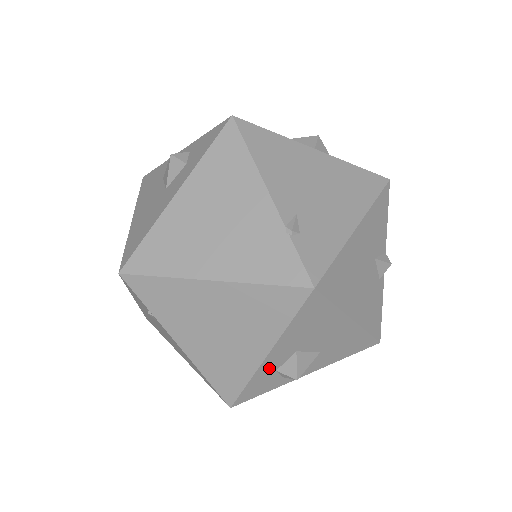
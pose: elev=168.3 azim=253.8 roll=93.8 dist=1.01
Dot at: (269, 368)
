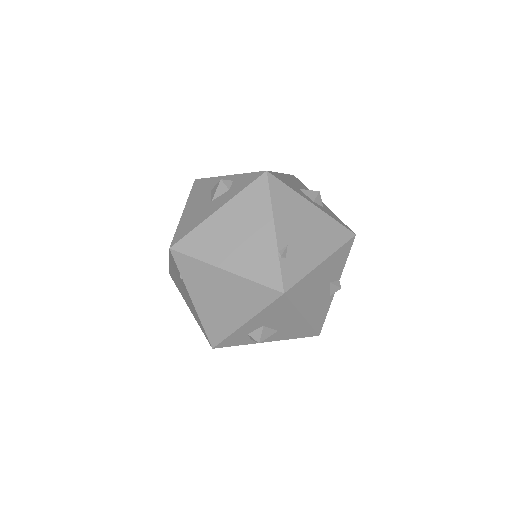
Dot at: (244, 331)
